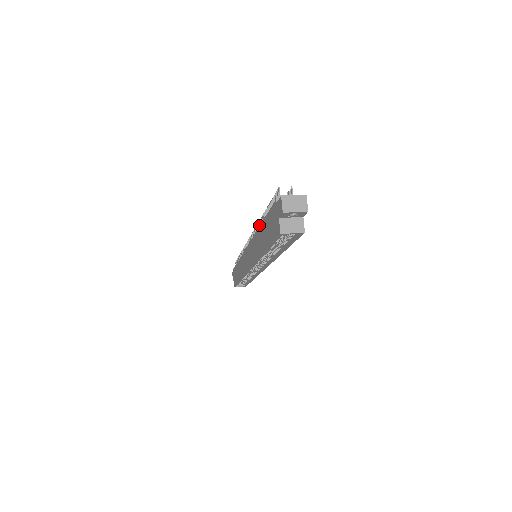
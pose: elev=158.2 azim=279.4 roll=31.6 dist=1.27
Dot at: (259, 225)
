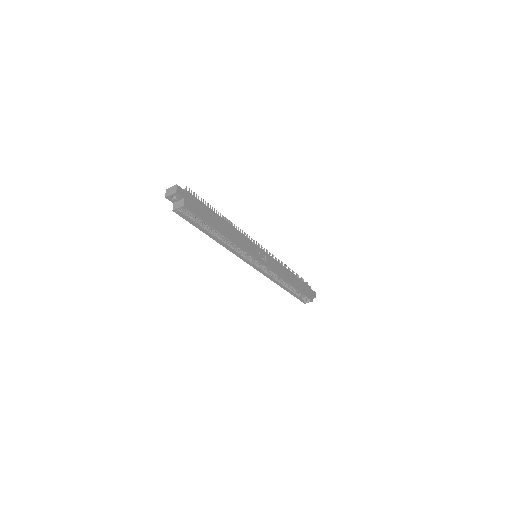
Dot at: occluded
